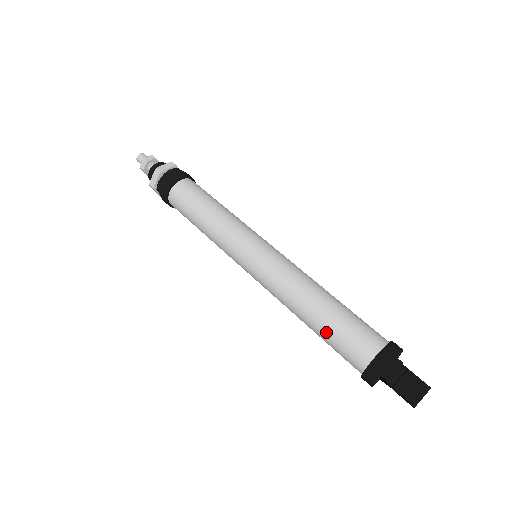
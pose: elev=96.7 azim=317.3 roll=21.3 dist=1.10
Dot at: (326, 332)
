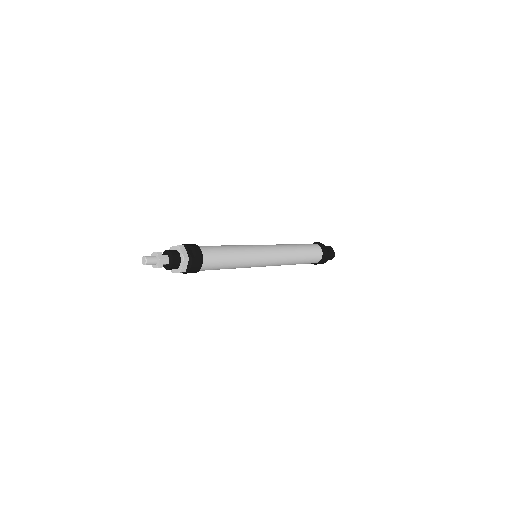
Dot at: occluded
